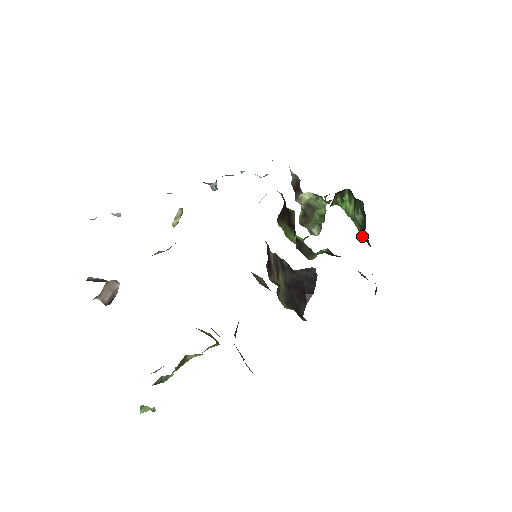
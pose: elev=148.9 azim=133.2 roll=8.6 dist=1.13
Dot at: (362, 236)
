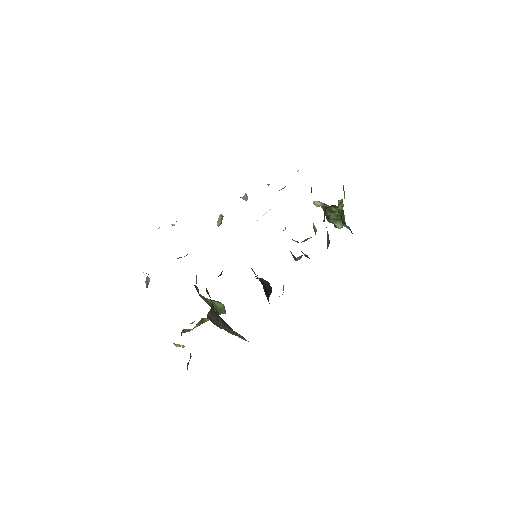
Dot at: occluded
